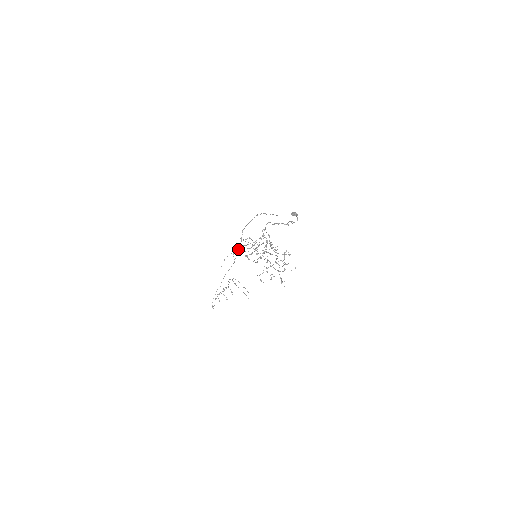
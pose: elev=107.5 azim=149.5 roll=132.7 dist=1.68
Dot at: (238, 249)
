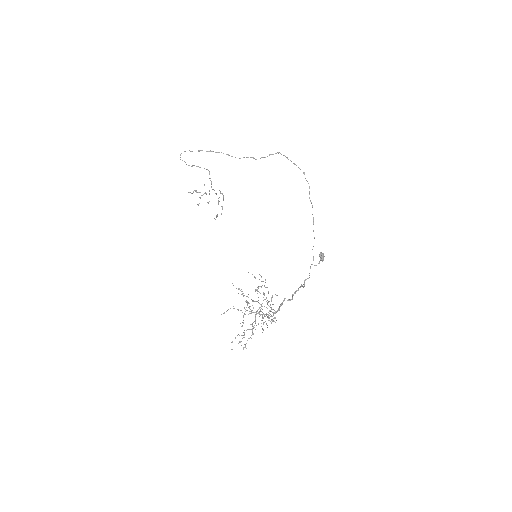
Dot at: (246, 296)
